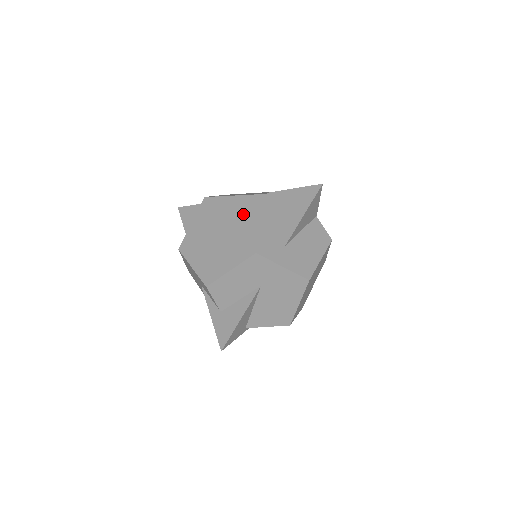
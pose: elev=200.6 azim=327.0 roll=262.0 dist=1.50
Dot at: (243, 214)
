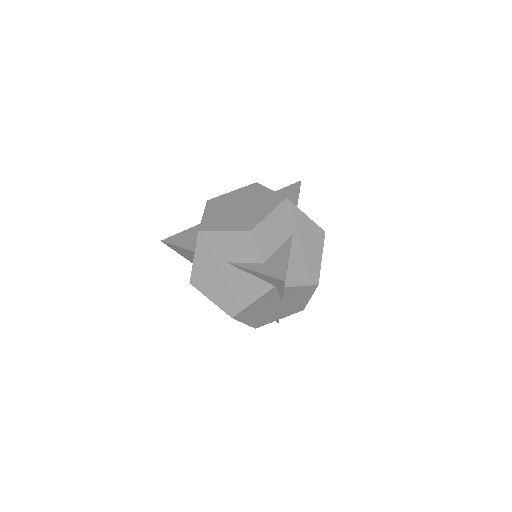
Dot at: (256, 191)
